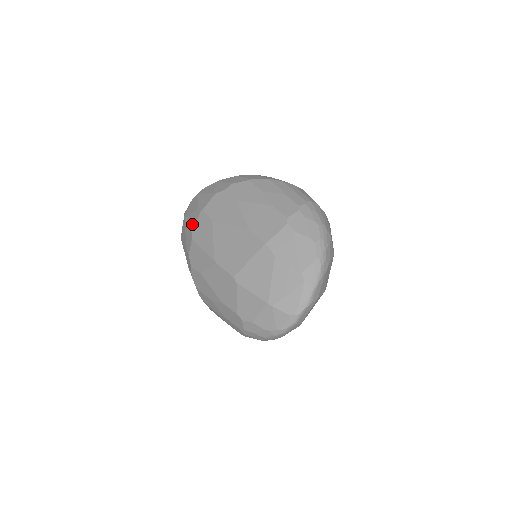
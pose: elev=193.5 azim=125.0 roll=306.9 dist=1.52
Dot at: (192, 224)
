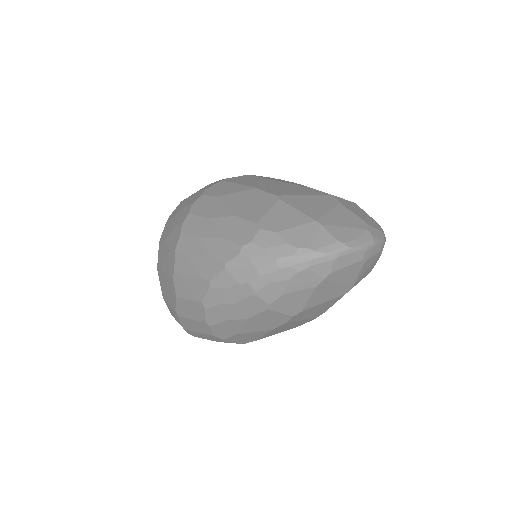
Dot at: occluded
